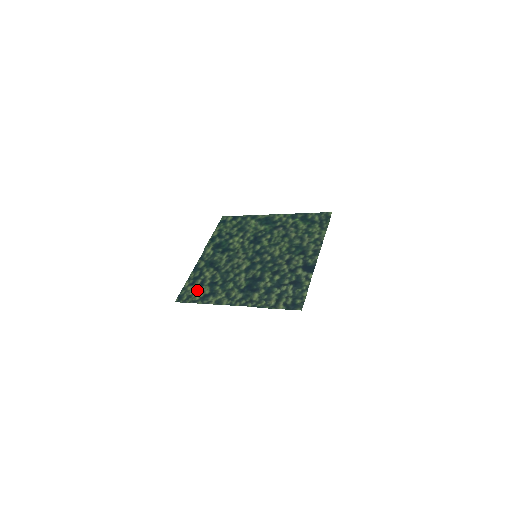
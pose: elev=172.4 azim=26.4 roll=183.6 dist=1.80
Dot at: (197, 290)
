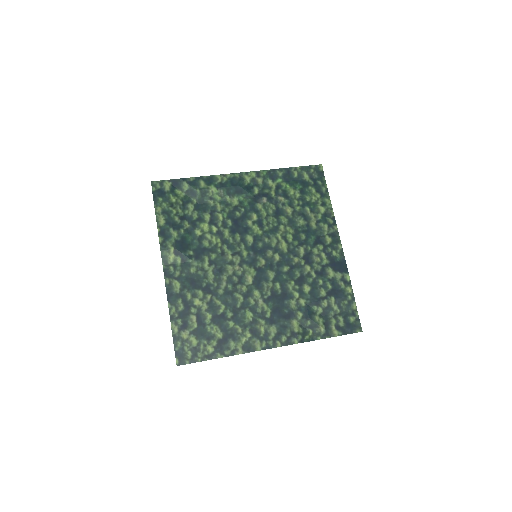
Dot at: (201, 336)
